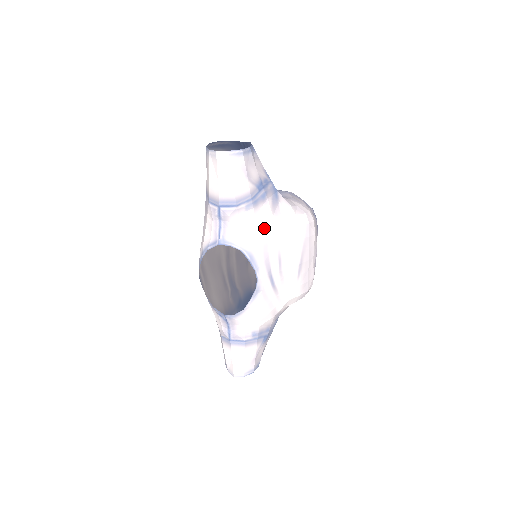
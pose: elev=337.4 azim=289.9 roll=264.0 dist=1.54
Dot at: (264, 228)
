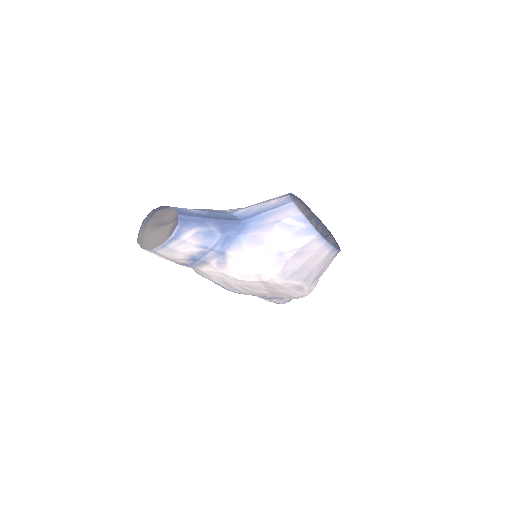
Dot at: (216, 276)
